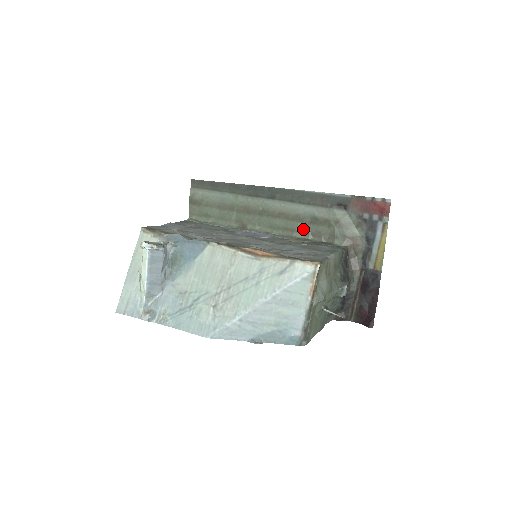
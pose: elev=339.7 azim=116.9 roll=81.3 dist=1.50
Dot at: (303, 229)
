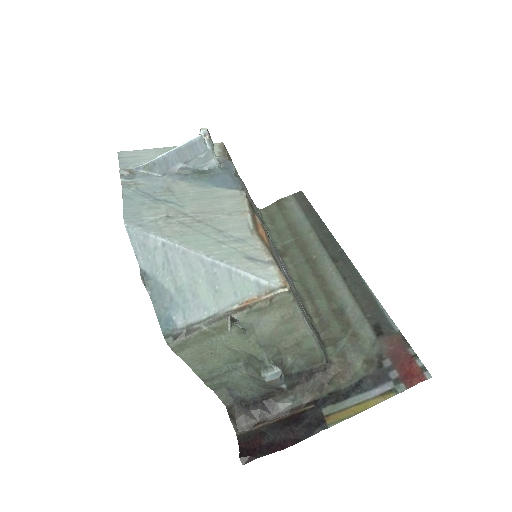
Dot at: (320, 307)
